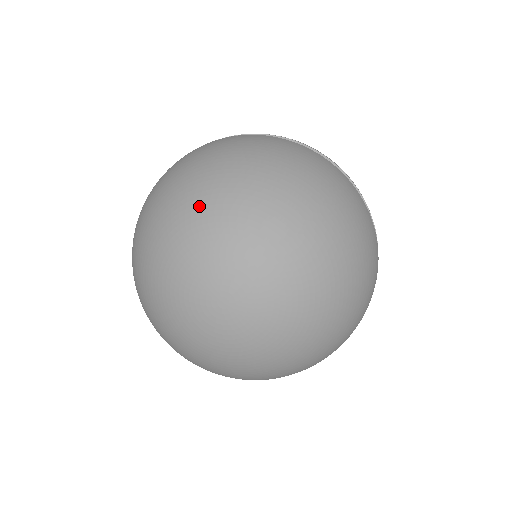
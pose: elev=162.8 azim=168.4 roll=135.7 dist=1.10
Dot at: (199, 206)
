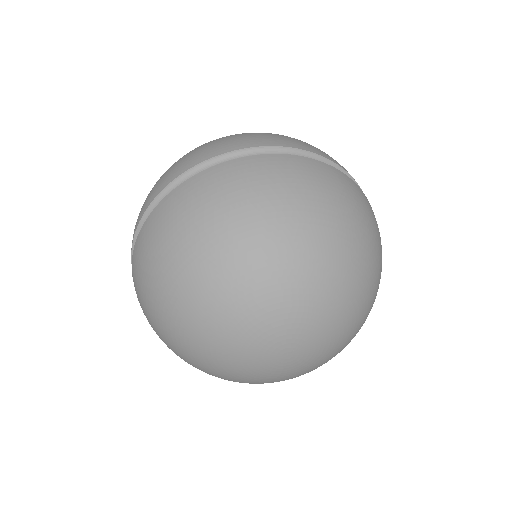
Dot at: (246, 278)
